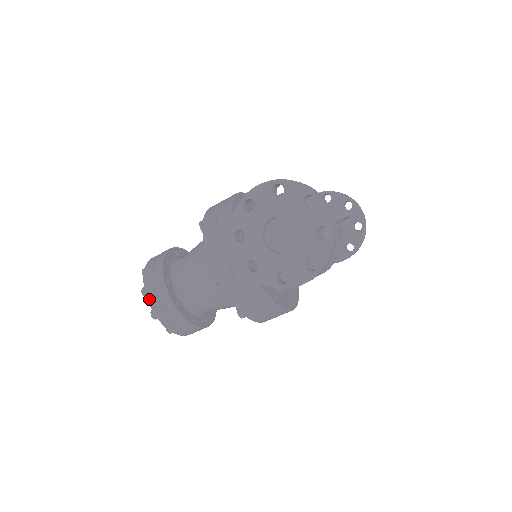
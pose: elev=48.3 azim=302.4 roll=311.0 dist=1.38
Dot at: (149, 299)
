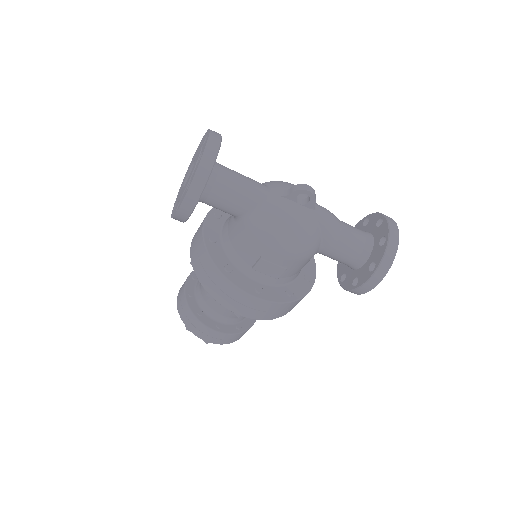
Dot at: (179, 292)
